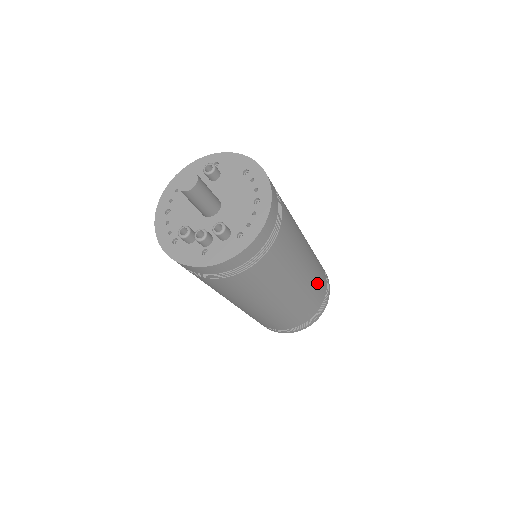
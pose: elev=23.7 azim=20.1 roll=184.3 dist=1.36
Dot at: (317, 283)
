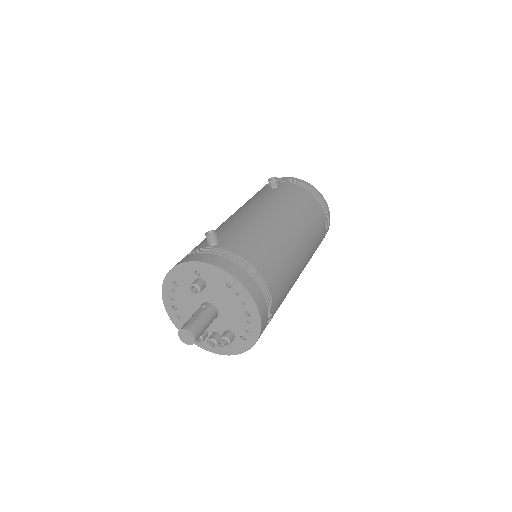
Dot at: (316, 242)
